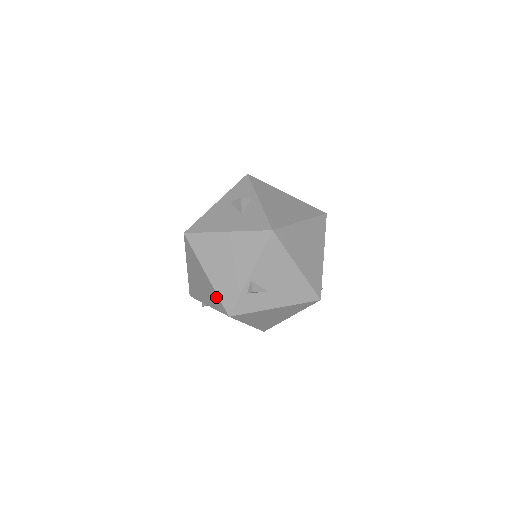
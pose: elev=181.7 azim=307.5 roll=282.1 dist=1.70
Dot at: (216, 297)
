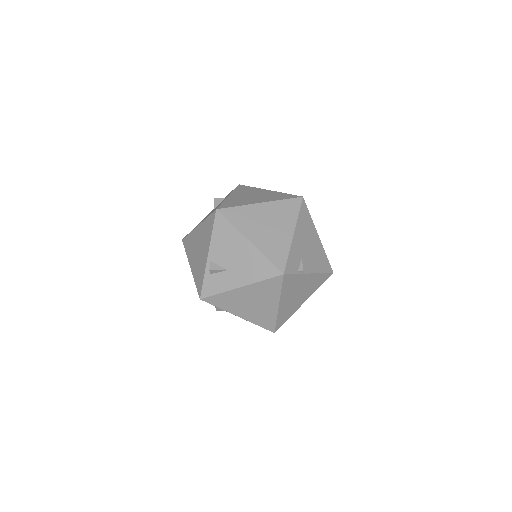
Dot at: occluded
